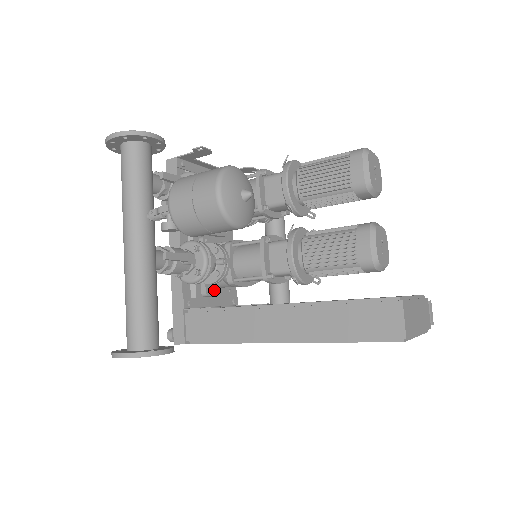
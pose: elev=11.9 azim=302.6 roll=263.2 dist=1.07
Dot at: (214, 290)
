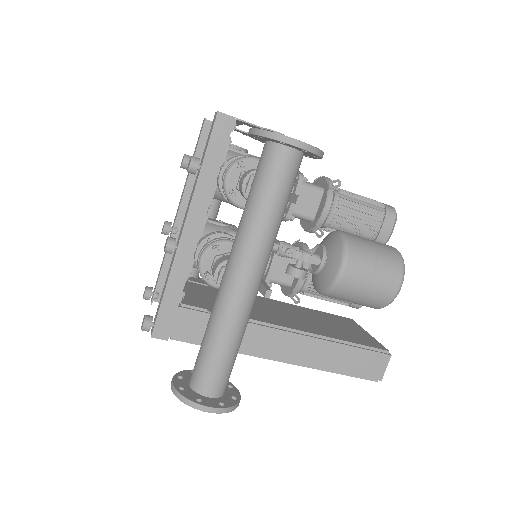
Dot at: occluded
